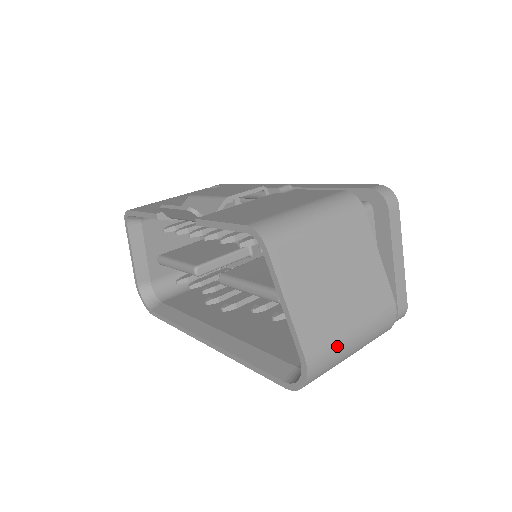
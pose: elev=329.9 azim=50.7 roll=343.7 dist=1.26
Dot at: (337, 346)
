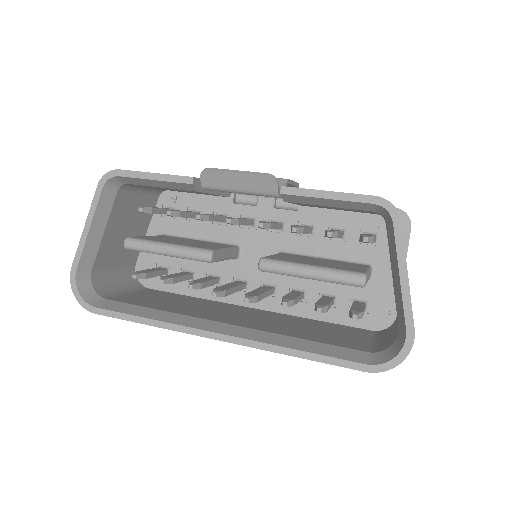
Dot at: occluded
